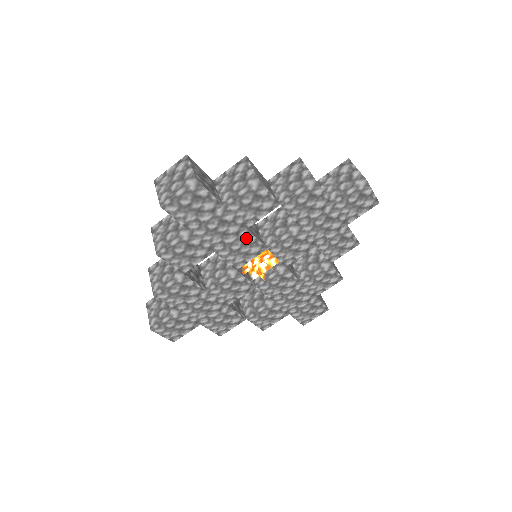
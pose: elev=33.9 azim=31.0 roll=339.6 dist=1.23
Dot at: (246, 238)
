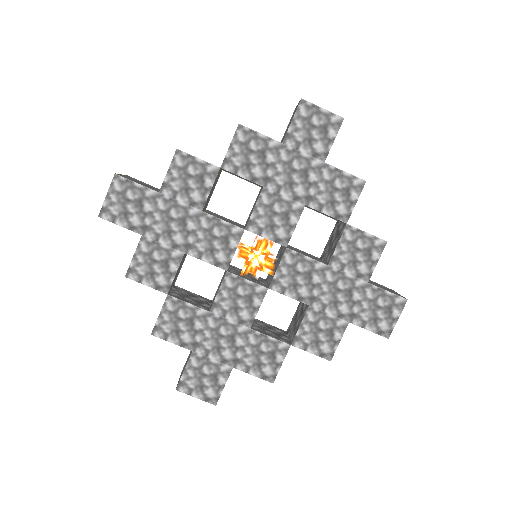
Dot at: (293, 212)
